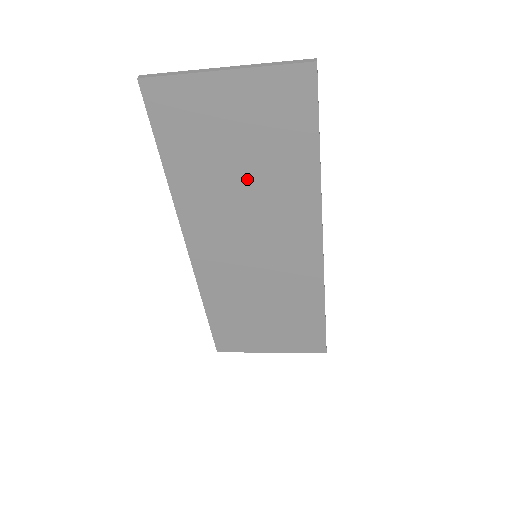
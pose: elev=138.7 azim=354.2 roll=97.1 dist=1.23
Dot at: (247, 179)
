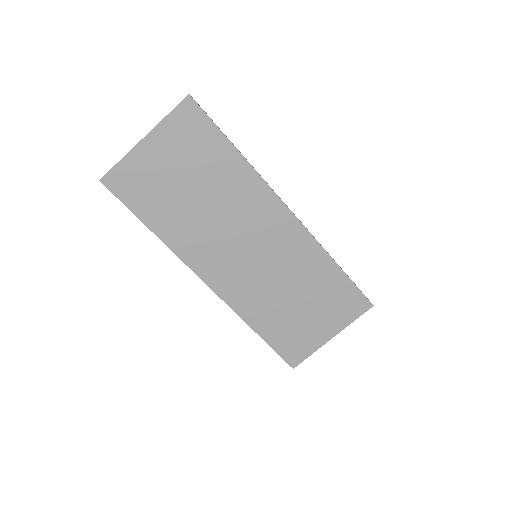
Dot at: (206, 199)
